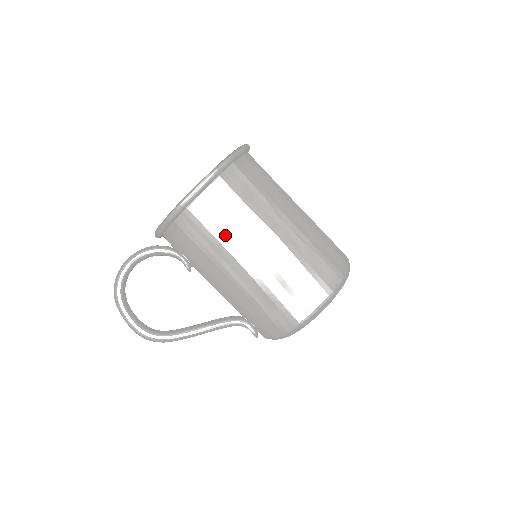
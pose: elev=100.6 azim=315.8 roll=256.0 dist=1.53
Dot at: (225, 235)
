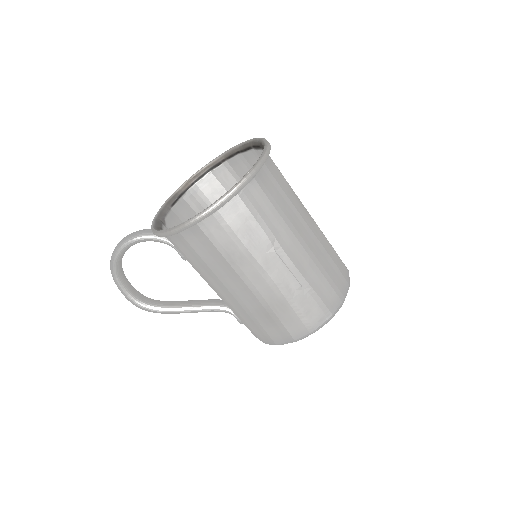
Dot at: (216, 264)
